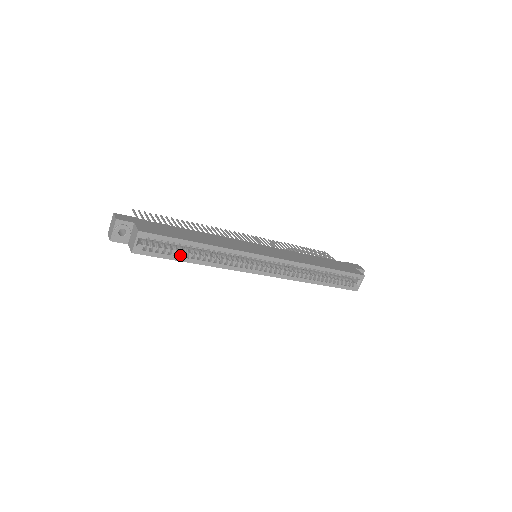
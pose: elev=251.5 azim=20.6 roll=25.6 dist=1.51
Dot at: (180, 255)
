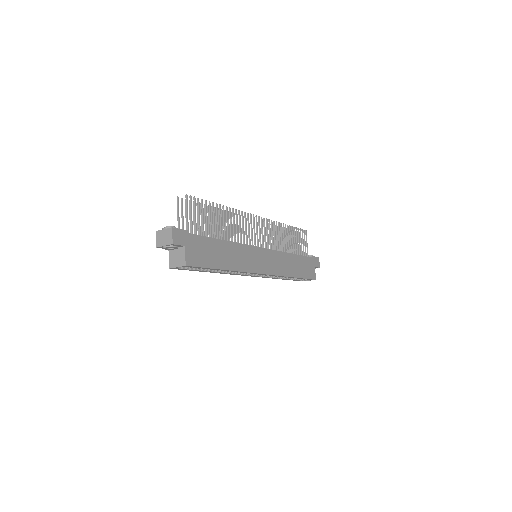
Dot at: occluded
